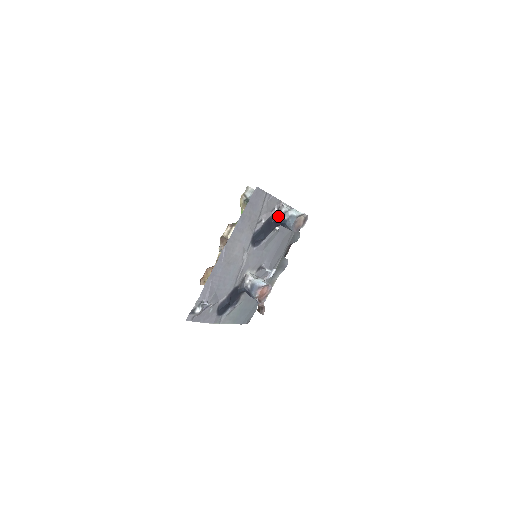
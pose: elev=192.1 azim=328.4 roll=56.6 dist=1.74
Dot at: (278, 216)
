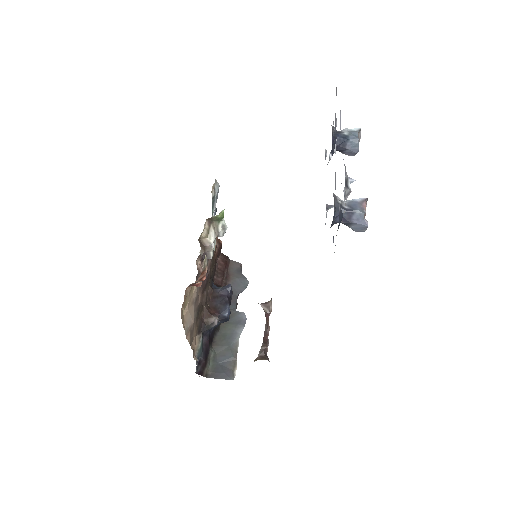
Dot at: occluded
